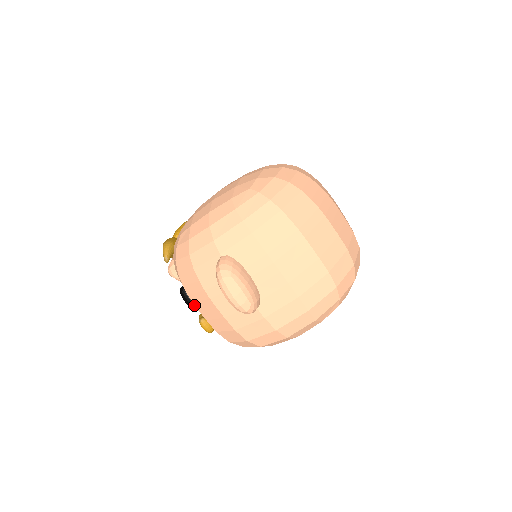
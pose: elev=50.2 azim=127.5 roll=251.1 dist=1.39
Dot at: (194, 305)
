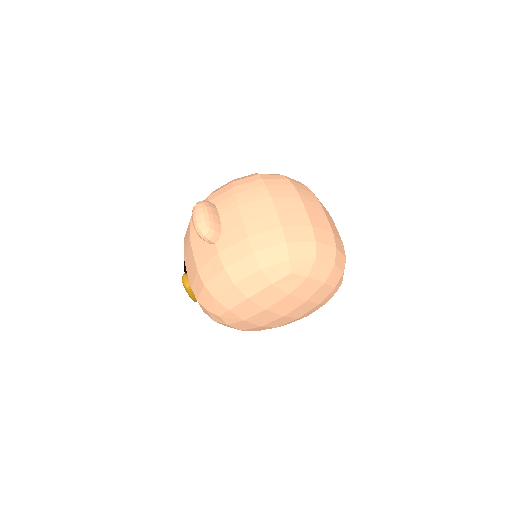
Dot at: occluded
